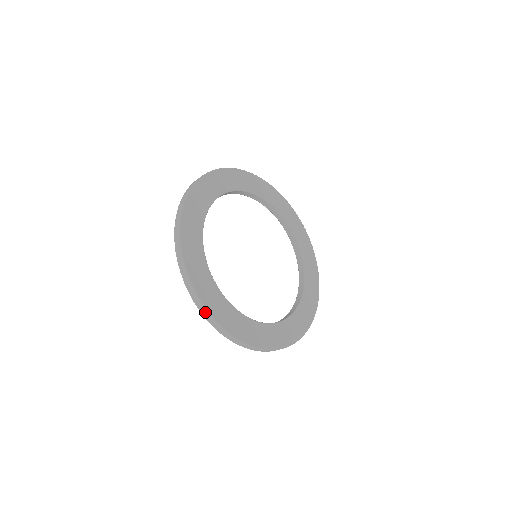
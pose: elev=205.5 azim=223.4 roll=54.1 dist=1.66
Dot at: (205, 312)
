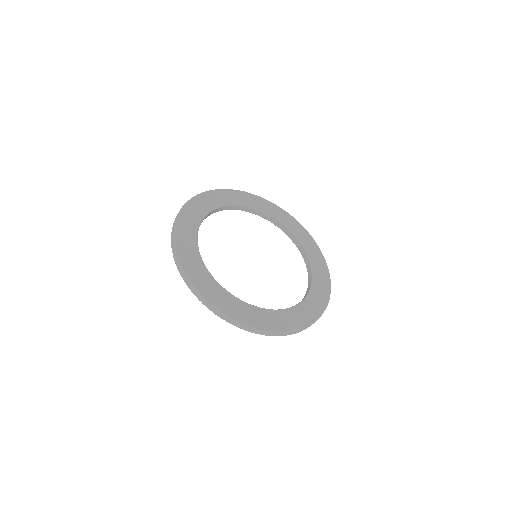
Dot at: (230, 320)
